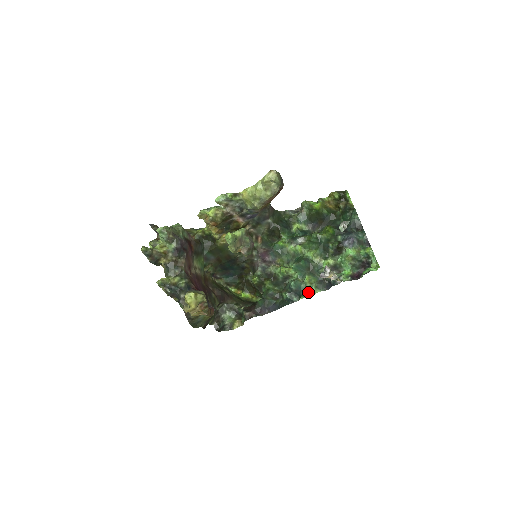
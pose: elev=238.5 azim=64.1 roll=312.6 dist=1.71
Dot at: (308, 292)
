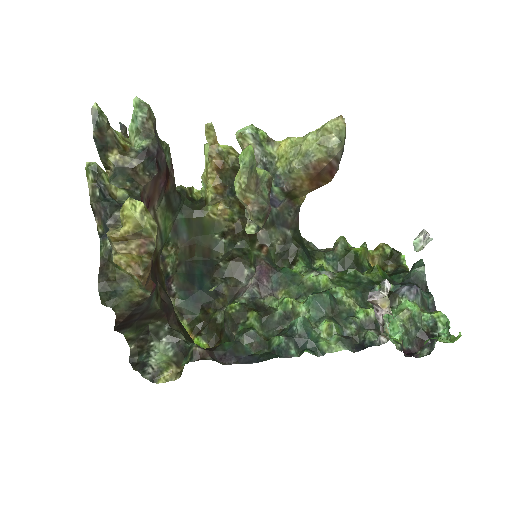
Dot at: (321, 346)
